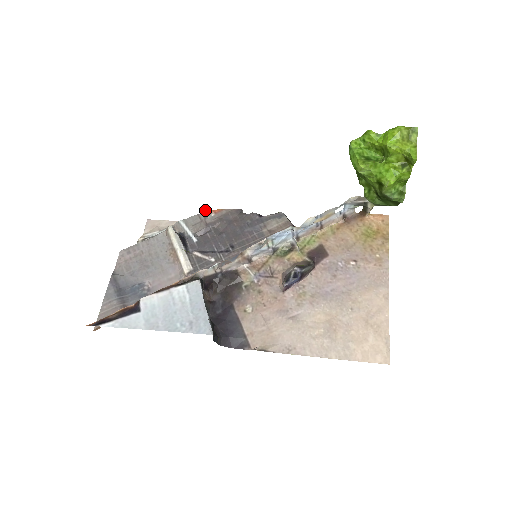
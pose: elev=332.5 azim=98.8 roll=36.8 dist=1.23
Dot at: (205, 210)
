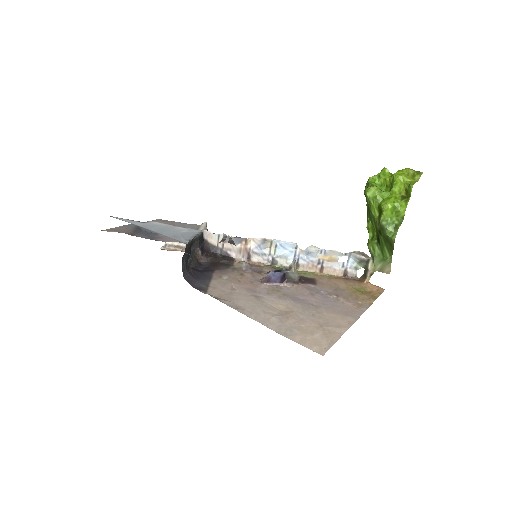
Dot at: occluded
